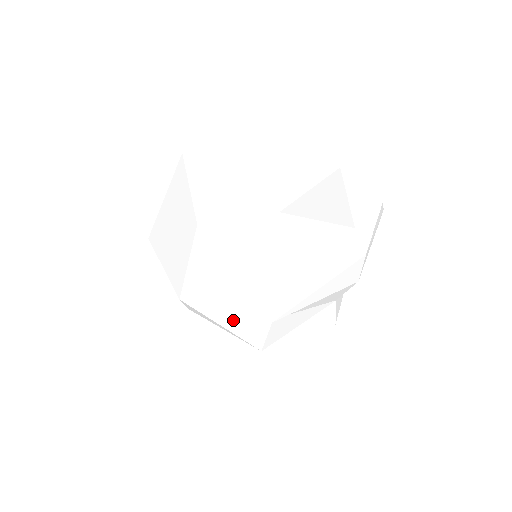
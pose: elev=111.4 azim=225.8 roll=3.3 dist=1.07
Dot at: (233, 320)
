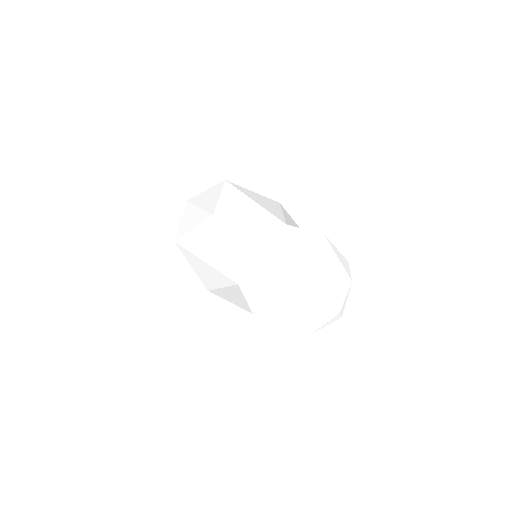
Dot at: (248, 308)
